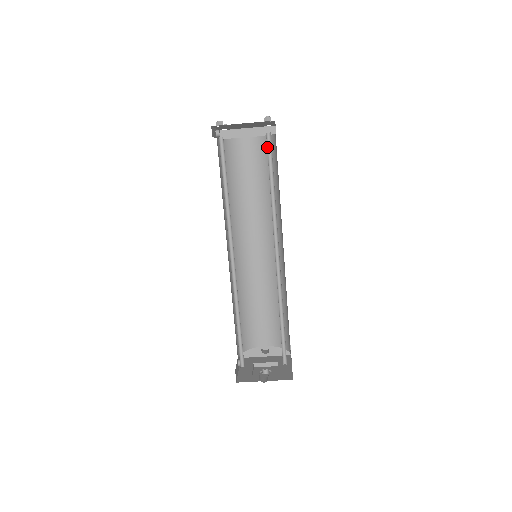
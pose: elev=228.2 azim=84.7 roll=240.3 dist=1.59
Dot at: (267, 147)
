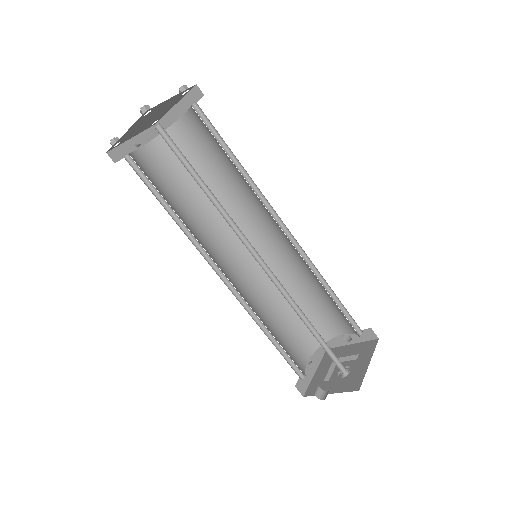
Dot at: (168, 142)
